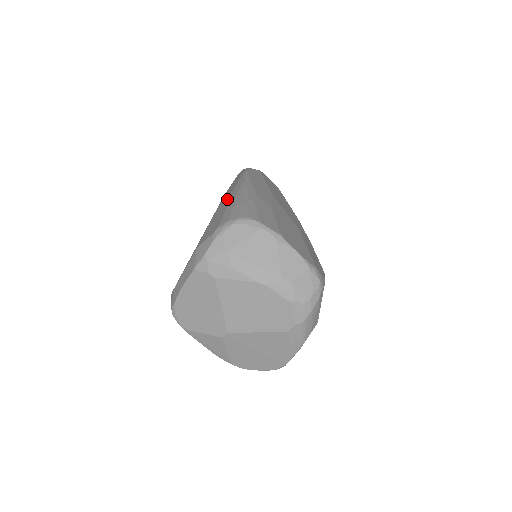
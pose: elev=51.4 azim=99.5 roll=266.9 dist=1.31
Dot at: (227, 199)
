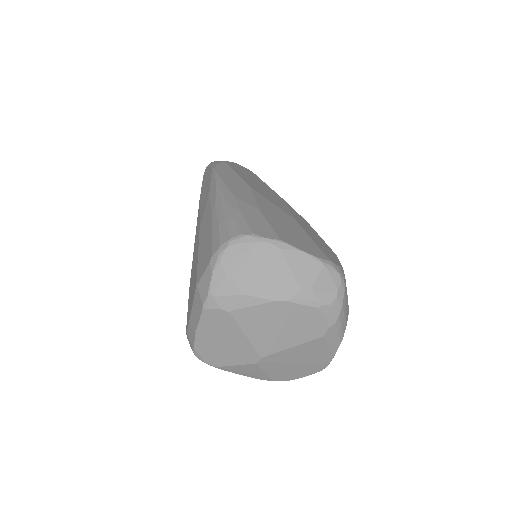
Dot at: (206, 213)
